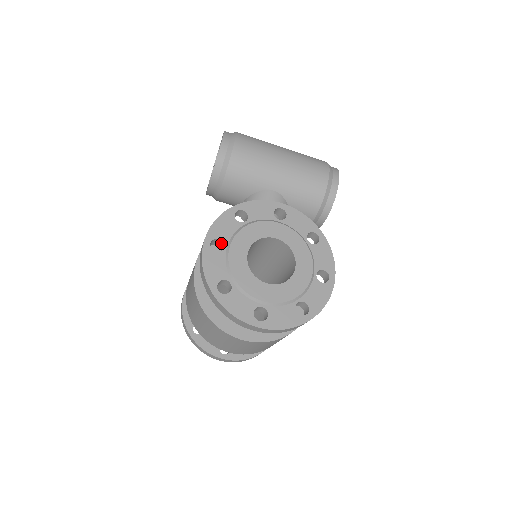
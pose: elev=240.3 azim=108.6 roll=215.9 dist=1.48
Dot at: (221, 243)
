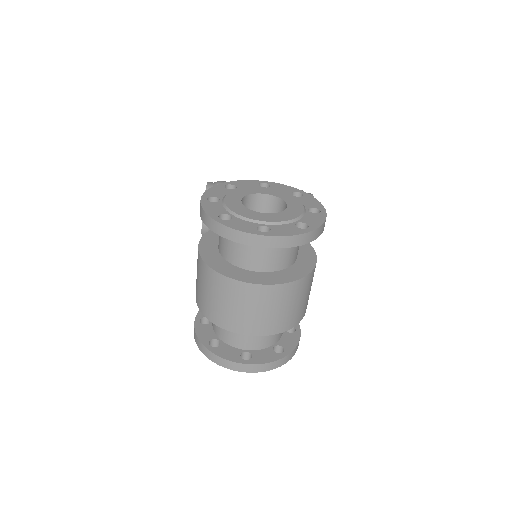
Dot at: (217, 201)
